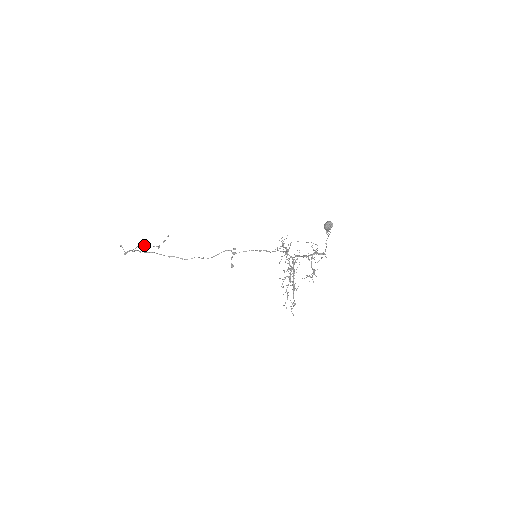
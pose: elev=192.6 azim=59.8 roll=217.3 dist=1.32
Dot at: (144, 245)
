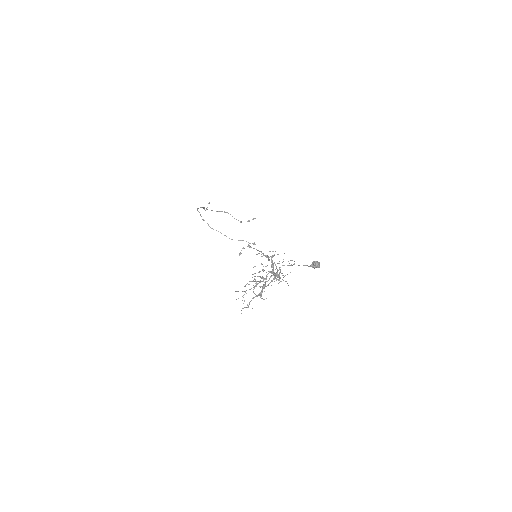
Dot at: occluded
